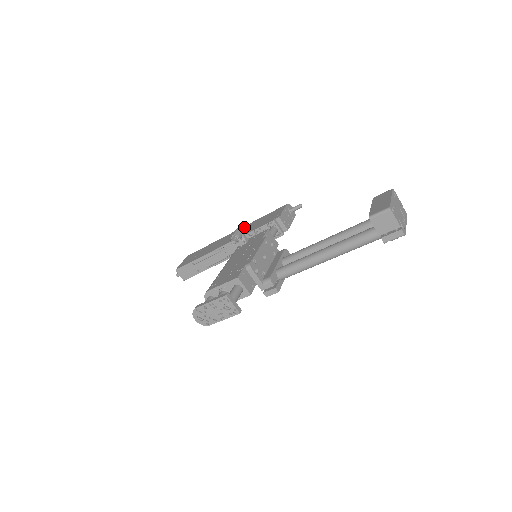
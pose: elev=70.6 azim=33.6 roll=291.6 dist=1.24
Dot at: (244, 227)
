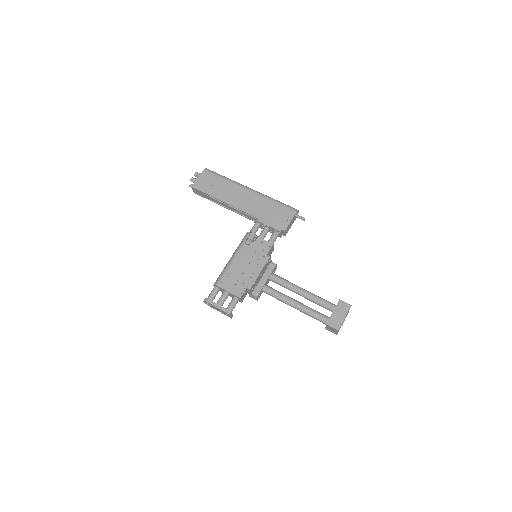
Dot at: (258, 198)
